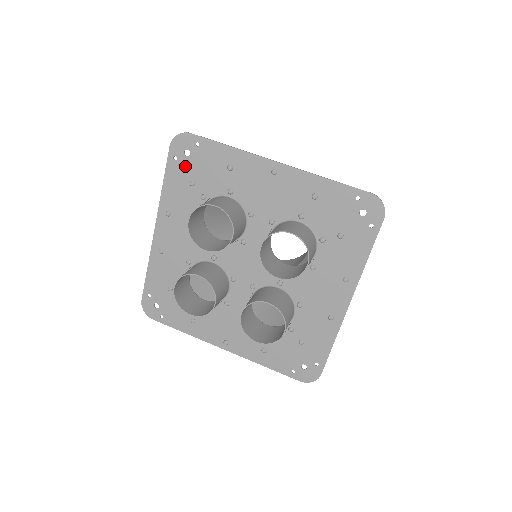
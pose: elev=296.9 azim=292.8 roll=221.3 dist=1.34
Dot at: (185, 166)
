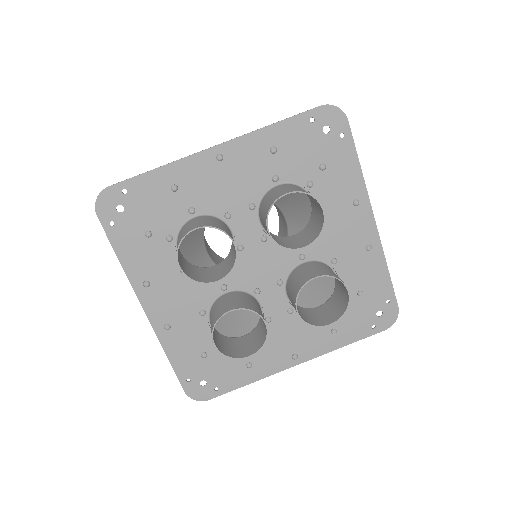
Dot at: (128, 223)
